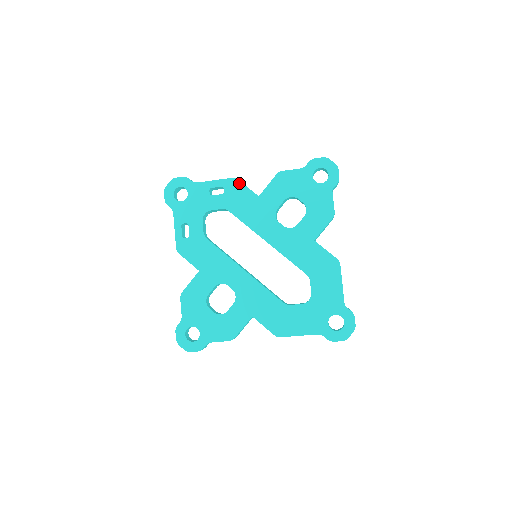
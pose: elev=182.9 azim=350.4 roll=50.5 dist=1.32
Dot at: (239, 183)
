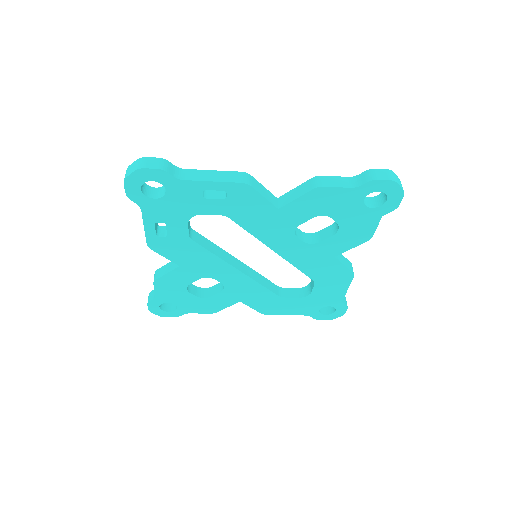
Dot at: (252, 191)
